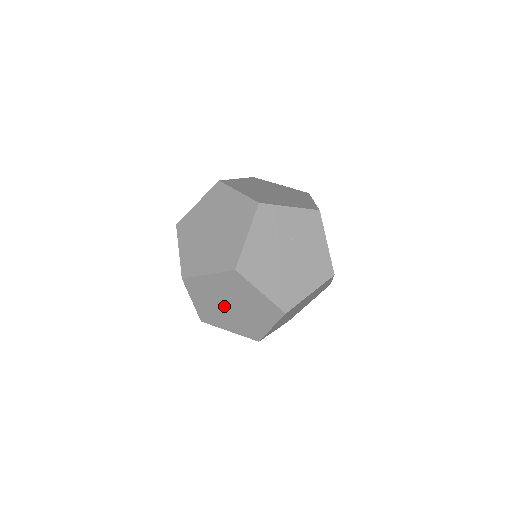
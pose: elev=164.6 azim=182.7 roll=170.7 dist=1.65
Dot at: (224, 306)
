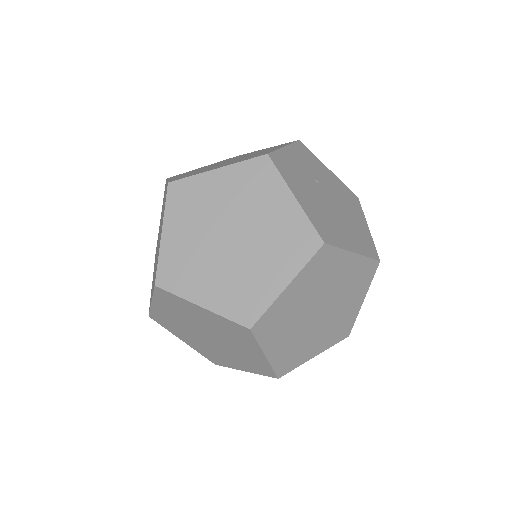
Dot at: (309, 321)
